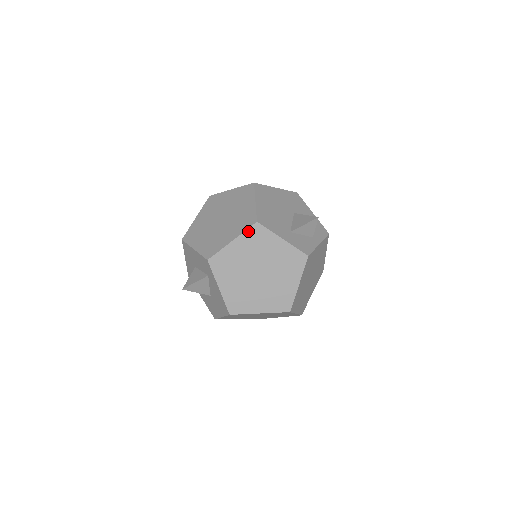
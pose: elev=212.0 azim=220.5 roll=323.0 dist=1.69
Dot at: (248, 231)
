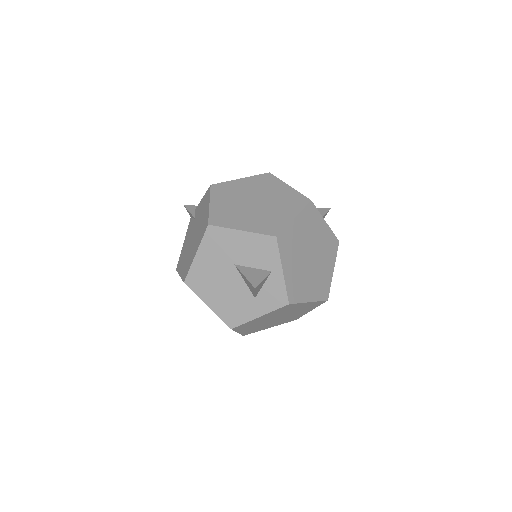
Dot at: (236, 330)
